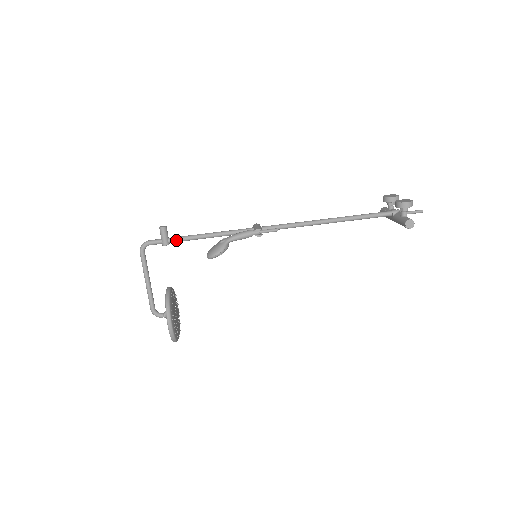
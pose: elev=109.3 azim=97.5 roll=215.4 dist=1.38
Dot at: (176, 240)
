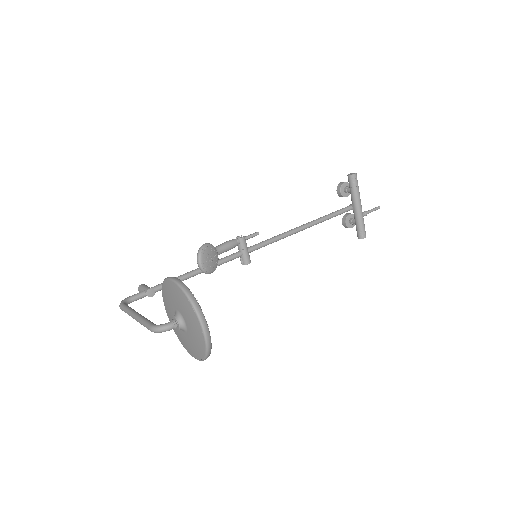
Dot at: (160, 284)
